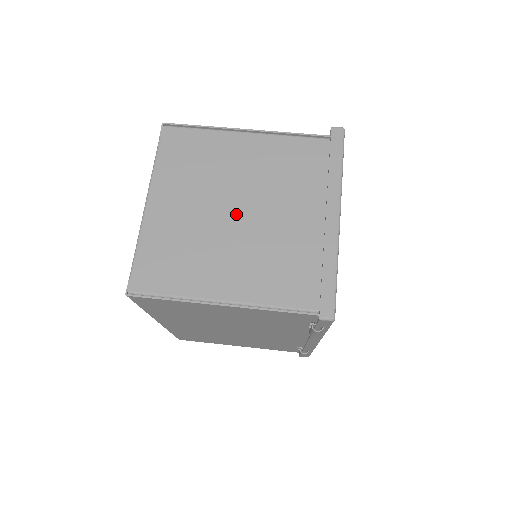
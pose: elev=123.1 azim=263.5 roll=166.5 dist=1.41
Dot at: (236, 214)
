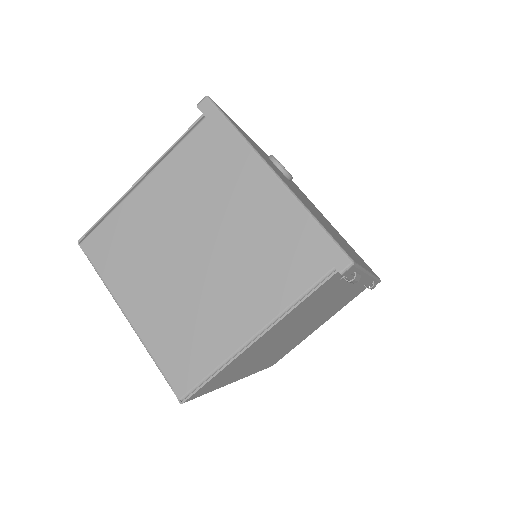
Dot at: (196, 256)
